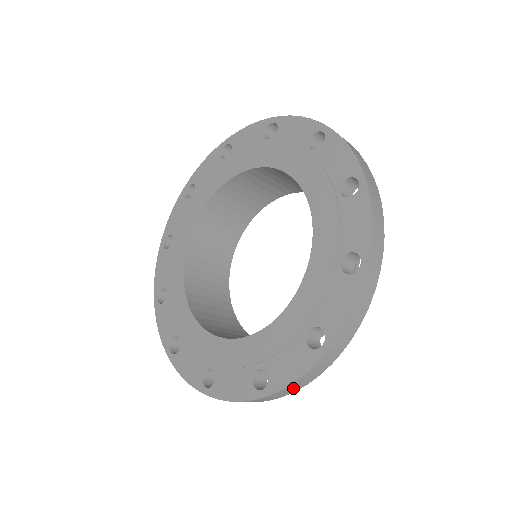
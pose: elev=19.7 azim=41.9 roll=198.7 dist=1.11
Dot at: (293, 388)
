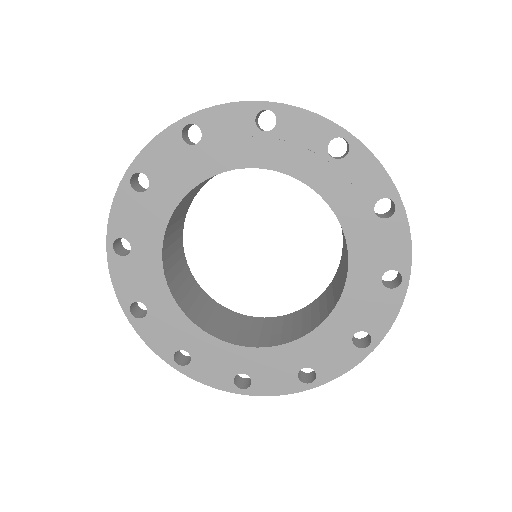
Dot at: occluded
